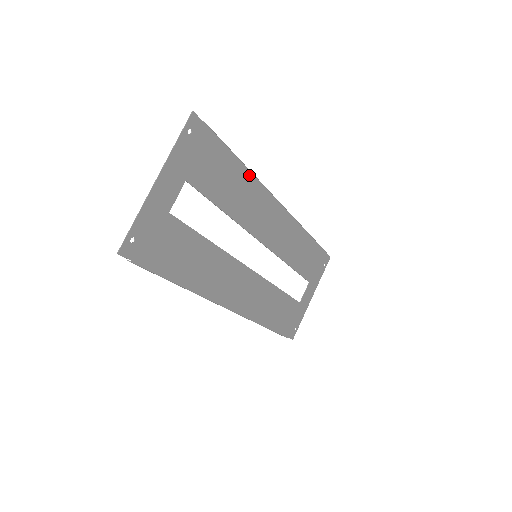
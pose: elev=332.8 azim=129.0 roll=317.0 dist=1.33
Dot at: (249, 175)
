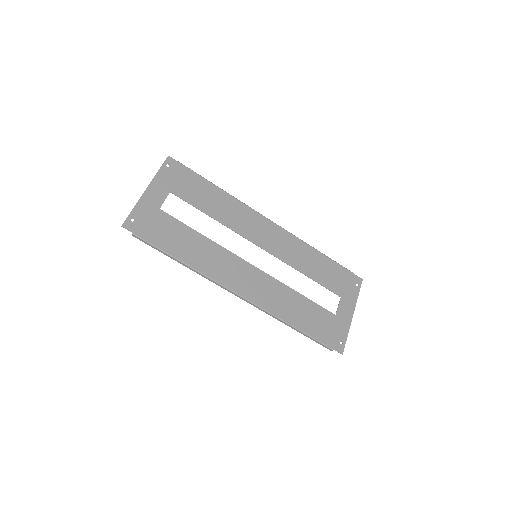
Dot at: (228, 196)
